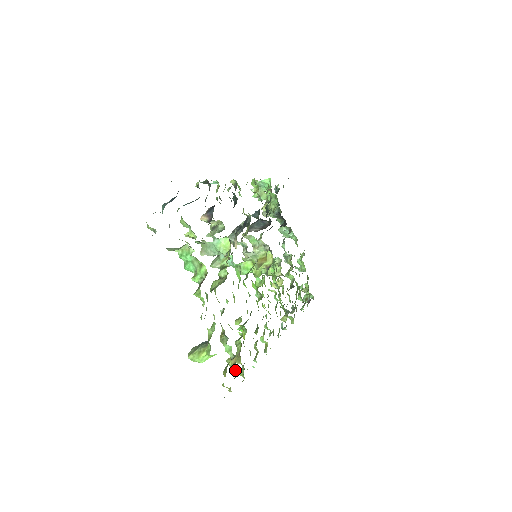
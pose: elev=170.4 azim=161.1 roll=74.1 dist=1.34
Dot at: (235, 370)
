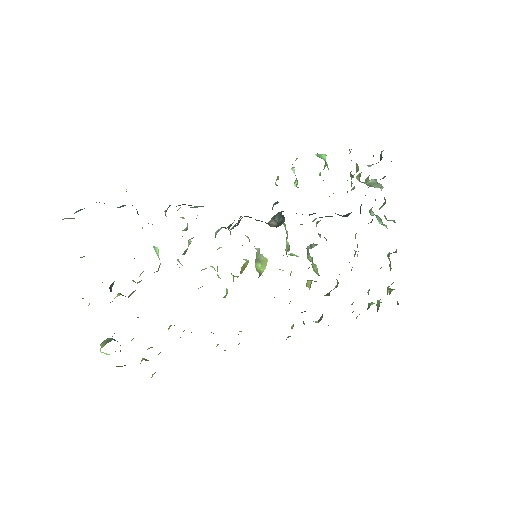
Dot at: occluded
